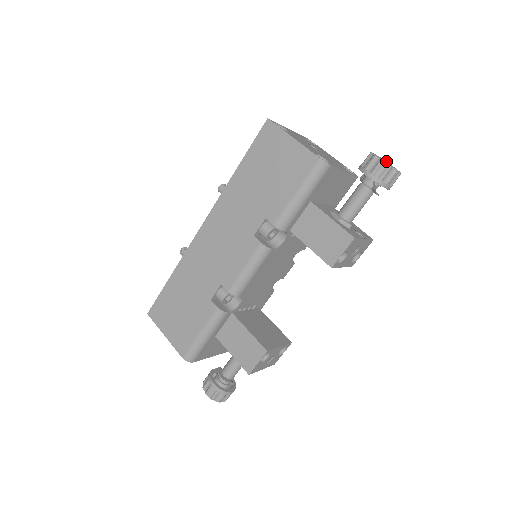
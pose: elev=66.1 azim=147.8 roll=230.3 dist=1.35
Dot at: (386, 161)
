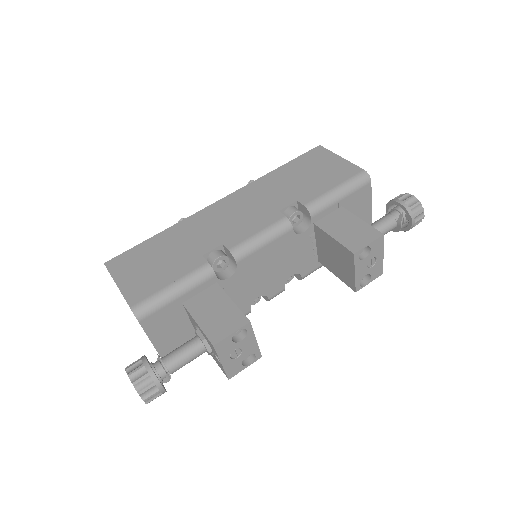
Dot at: occluded
